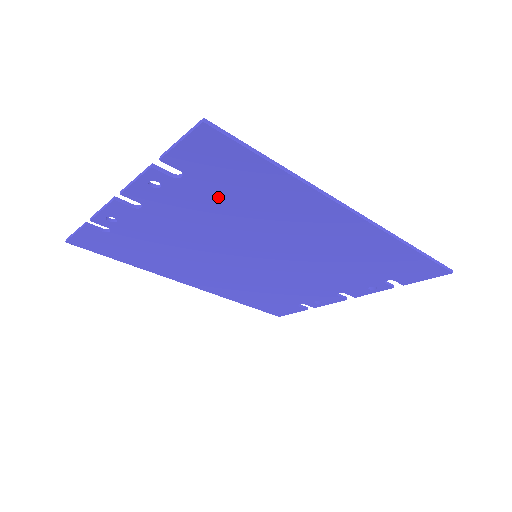
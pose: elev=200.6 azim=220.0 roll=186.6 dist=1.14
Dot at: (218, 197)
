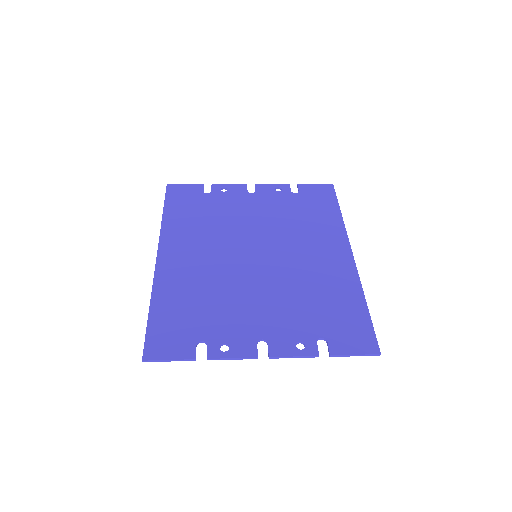
Dot at: (314, 314)
